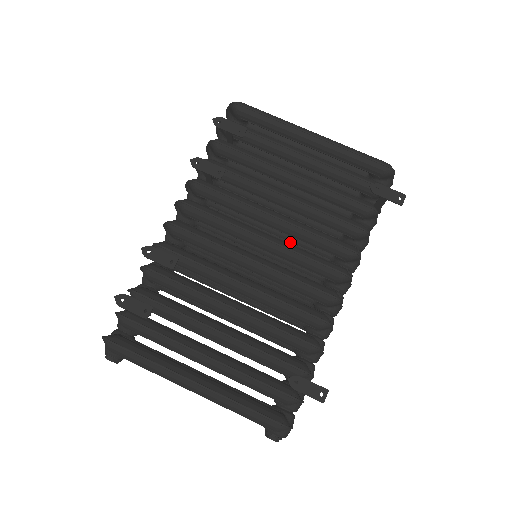
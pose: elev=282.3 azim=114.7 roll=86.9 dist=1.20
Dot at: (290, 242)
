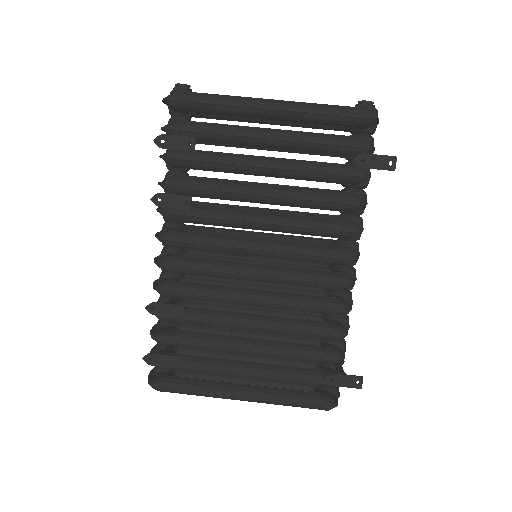
Dot at: occluded
